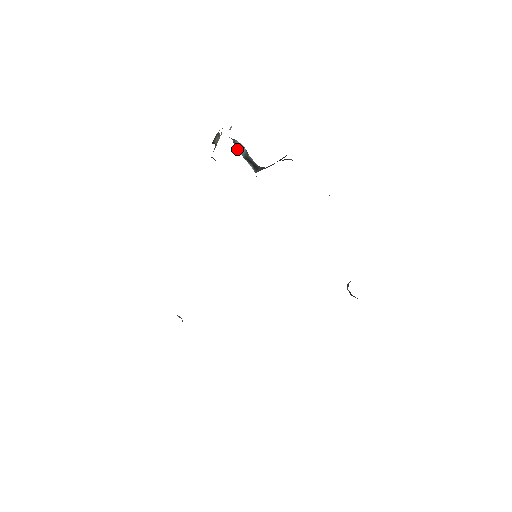
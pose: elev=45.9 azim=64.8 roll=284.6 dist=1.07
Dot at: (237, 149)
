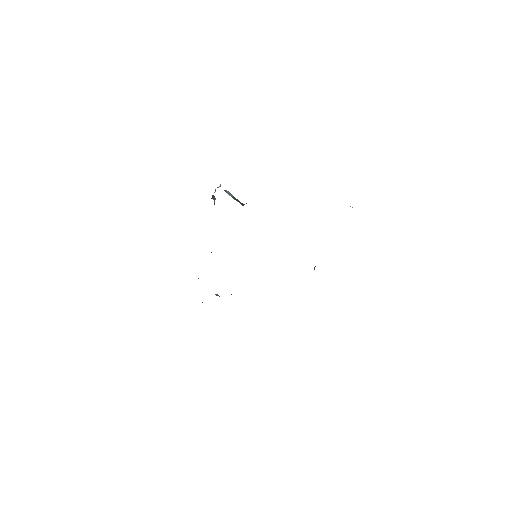
Dot at: occluded
